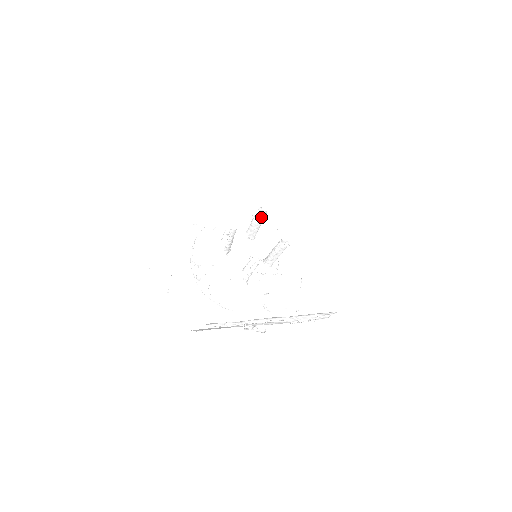
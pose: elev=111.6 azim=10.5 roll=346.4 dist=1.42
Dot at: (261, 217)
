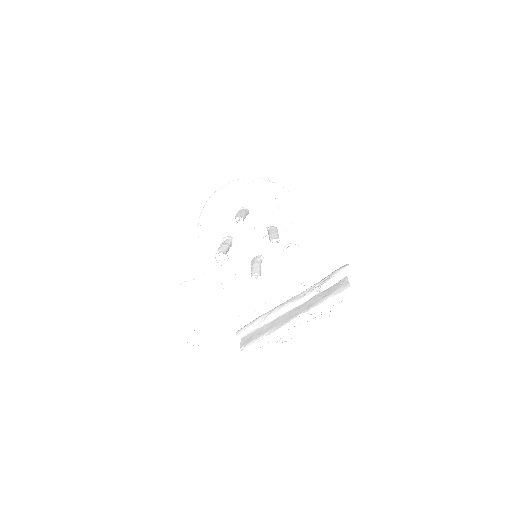
Dot at: occluded
